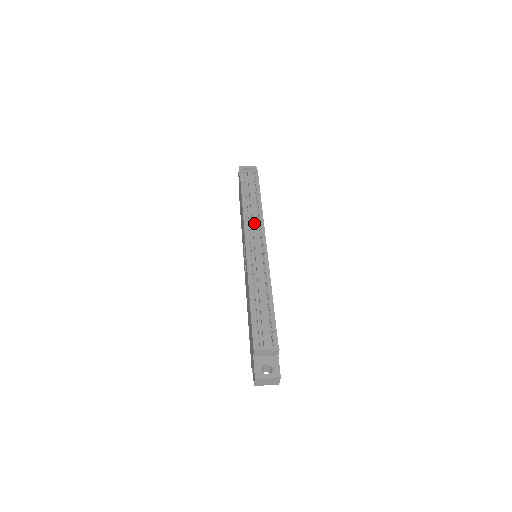
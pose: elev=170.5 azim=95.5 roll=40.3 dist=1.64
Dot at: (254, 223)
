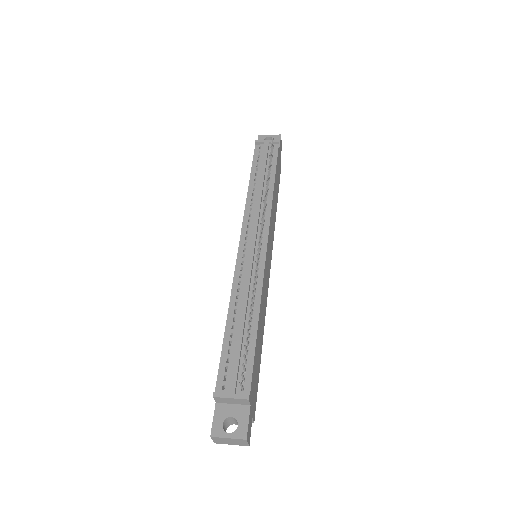
Dot at: (257, 212)
